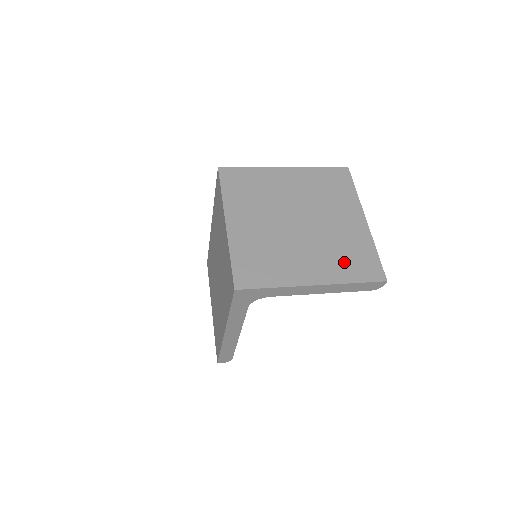
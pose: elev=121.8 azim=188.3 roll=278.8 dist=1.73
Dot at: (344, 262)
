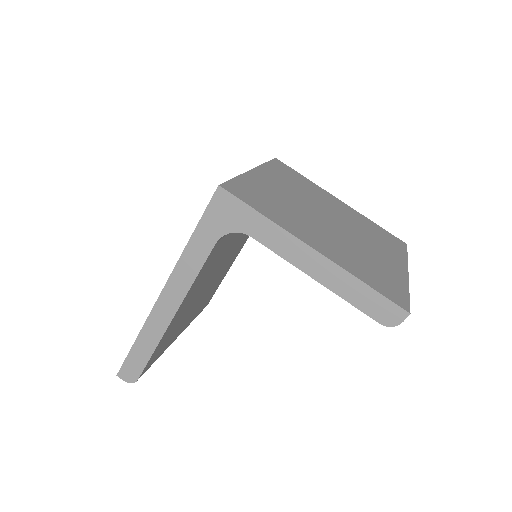
Dot at: (363, 267)
